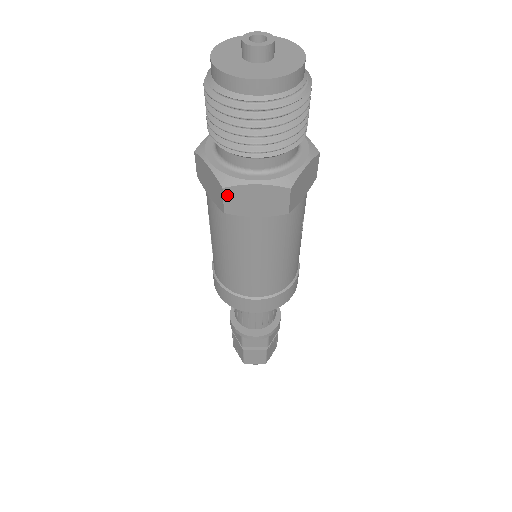
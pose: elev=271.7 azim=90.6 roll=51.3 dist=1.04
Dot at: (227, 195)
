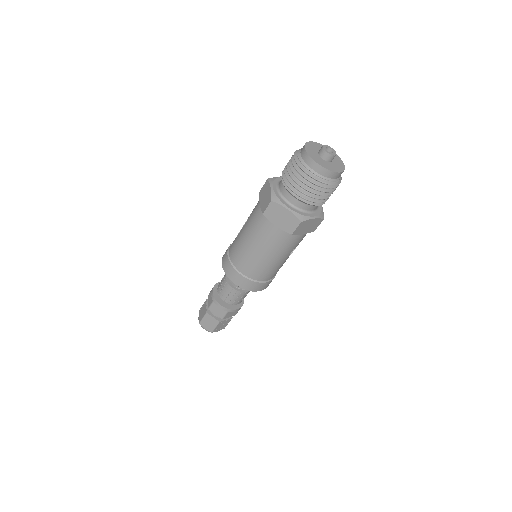
Dot at: (271, 206)
